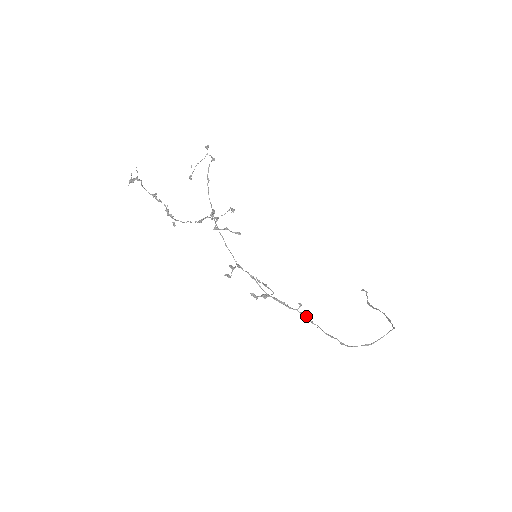
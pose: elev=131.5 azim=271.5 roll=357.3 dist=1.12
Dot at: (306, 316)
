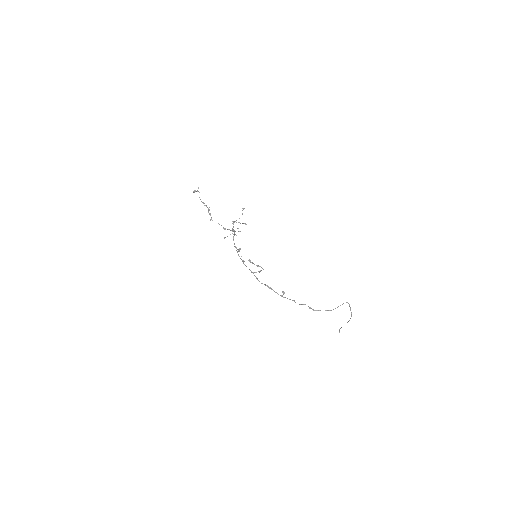
Dot at: (287, 298)
